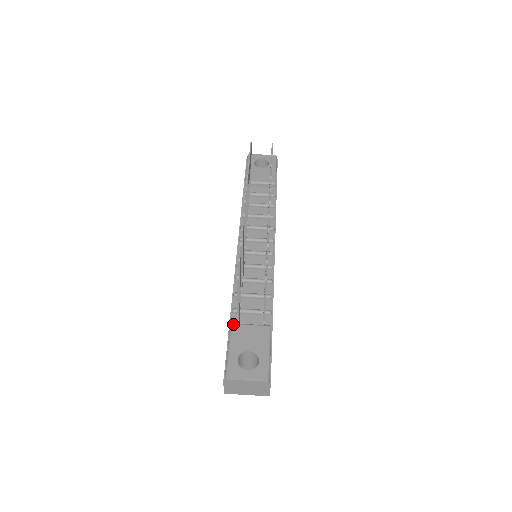
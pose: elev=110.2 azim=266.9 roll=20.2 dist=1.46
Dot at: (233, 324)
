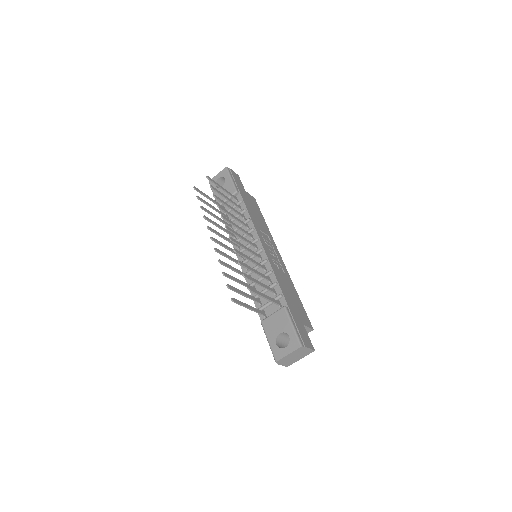
Dot at: (262, 321)
